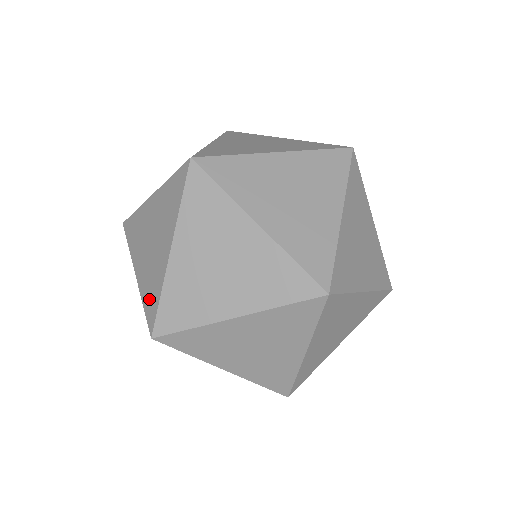
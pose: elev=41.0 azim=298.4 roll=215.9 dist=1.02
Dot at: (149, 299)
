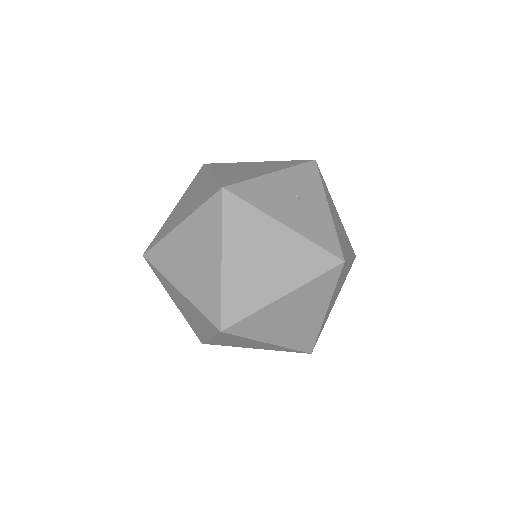
Dot at: (194, 330)
